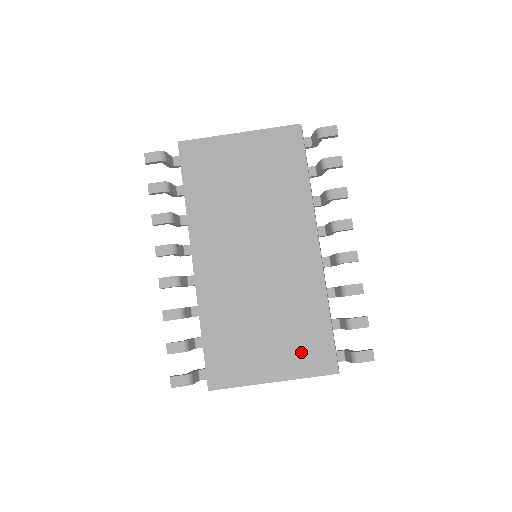
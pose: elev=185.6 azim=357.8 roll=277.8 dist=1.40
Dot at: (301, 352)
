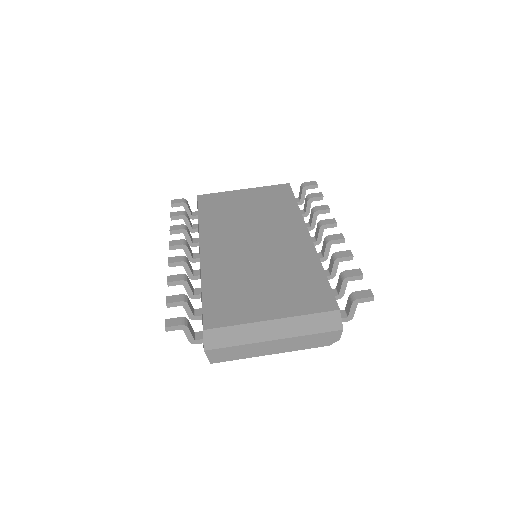
Dot at: (299, 297)
